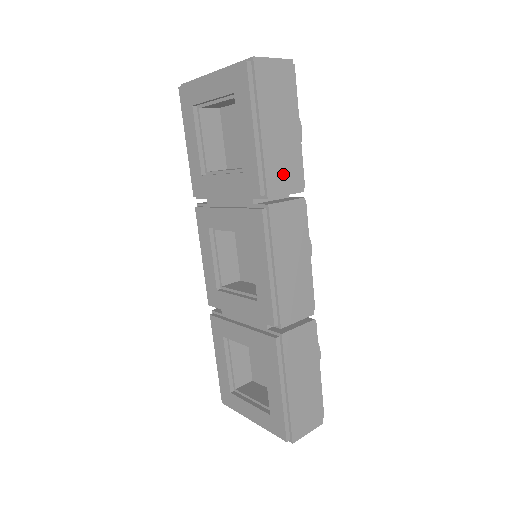
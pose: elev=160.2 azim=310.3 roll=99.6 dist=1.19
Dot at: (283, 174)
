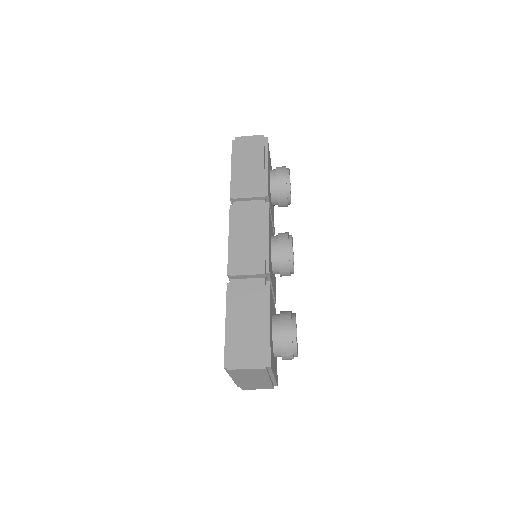
Dot at: (248, 187)
